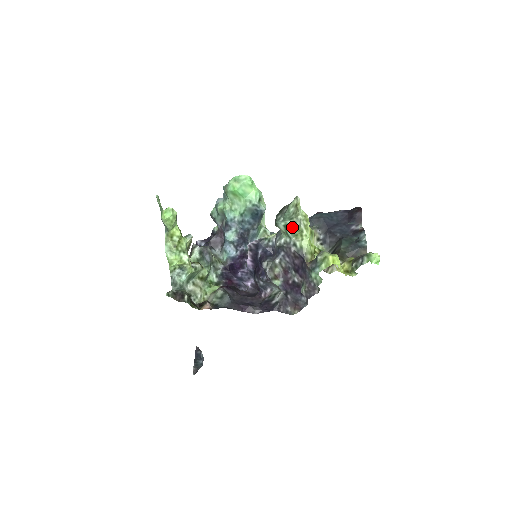
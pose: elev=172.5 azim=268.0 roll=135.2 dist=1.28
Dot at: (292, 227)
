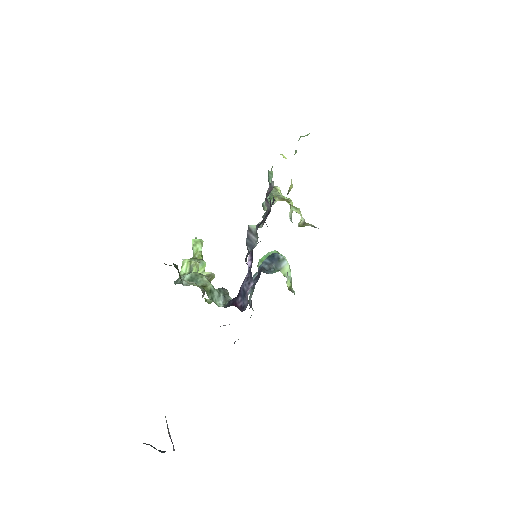
Dot at: (271, 197)
